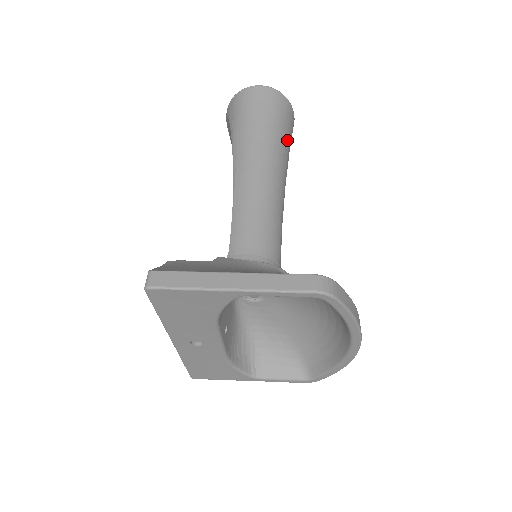
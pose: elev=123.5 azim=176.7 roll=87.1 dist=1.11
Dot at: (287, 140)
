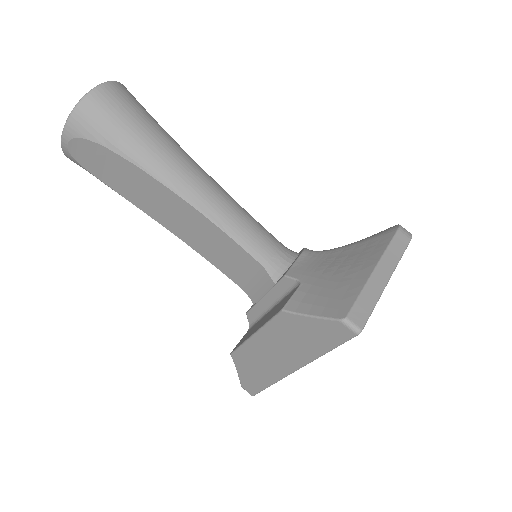
Dot at: occluded
